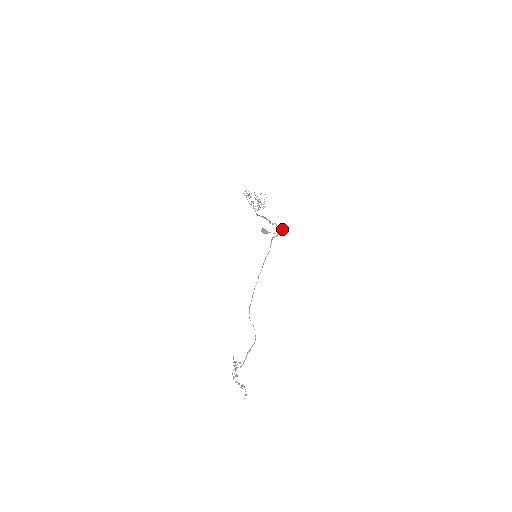
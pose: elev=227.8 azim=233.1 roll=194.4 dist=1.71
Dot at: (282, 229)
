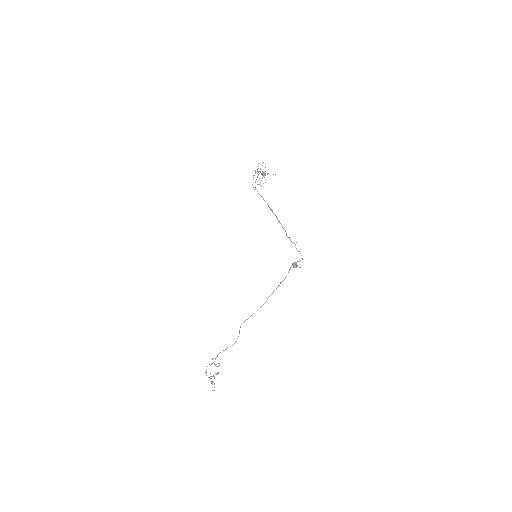
Dot at: occluded
